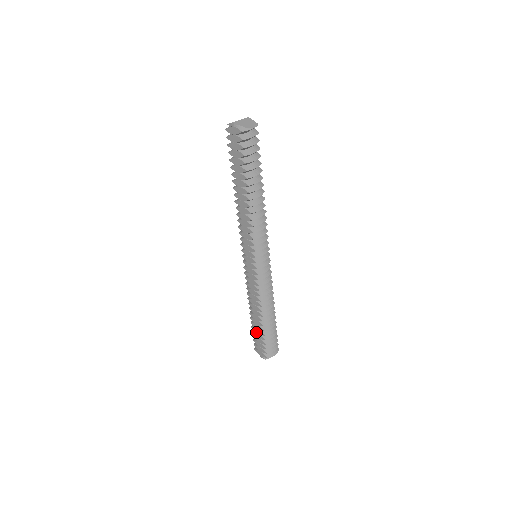
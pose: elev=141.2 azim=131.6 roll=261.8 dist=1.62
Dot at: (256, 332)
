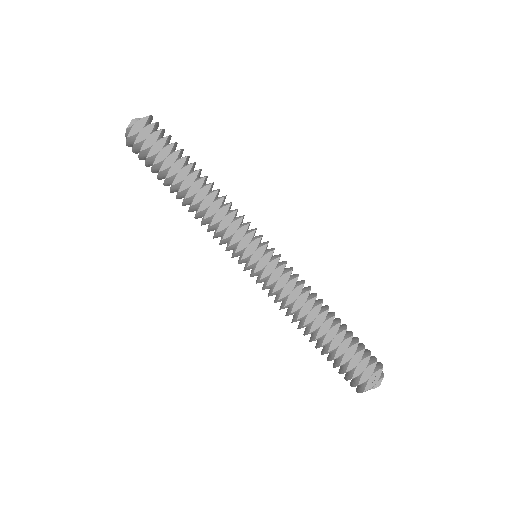
Dot at: (343, 354)
